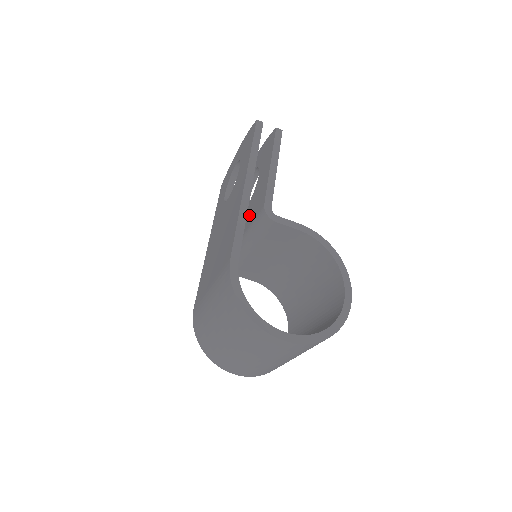
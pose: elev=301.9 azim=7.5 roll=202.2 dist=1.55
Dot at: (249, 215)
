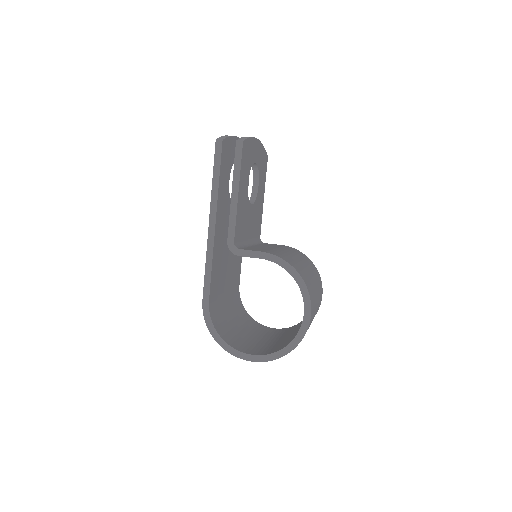
Dot at: occluded
